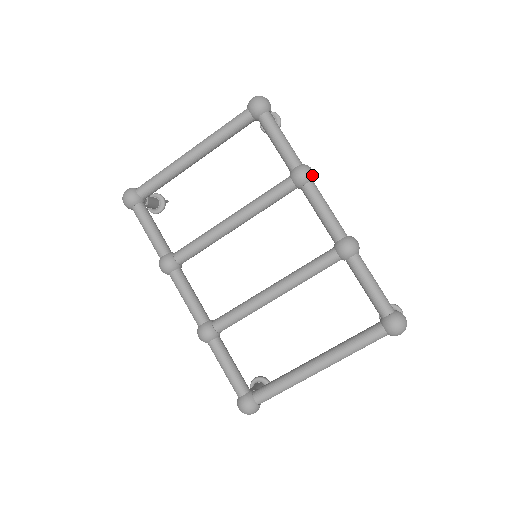
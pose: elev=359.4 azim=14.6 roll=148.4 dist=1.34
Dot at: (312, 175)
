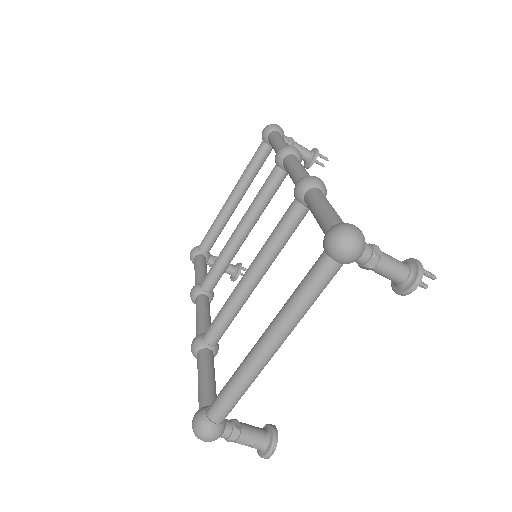
Dot at: (291, 149)
